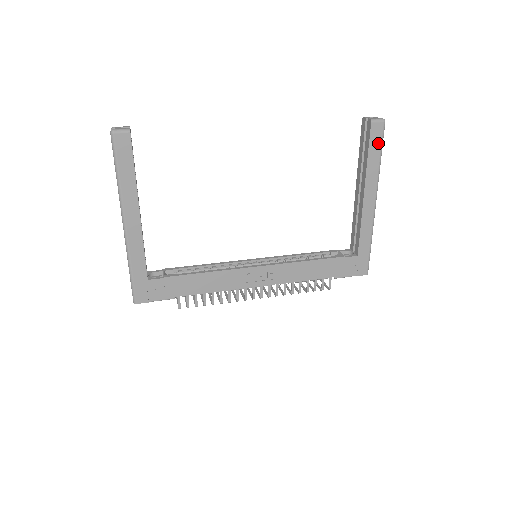
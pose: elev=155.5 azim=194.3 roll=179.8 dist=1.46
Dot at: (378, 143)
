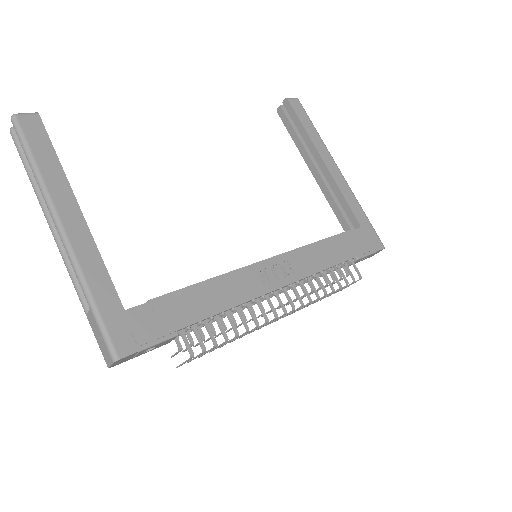
Dot at: (305, 116)
